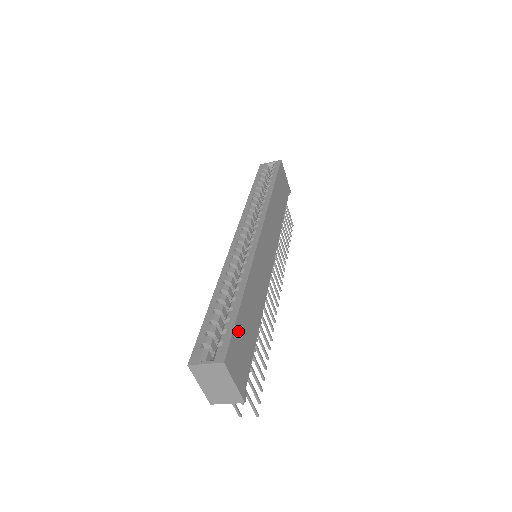
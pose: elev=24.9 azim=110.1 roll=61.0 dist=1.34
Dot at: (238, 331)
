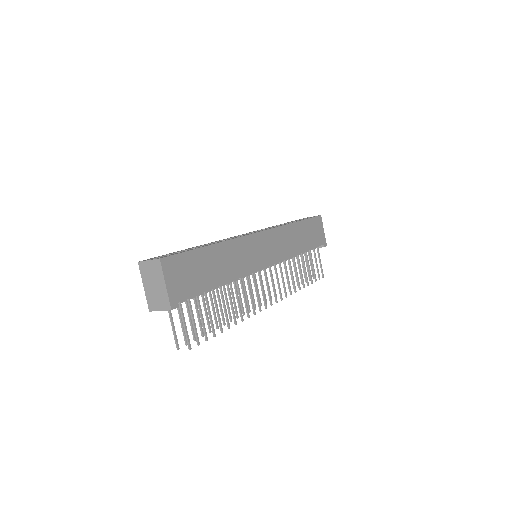
Dot at: (190, 259)
